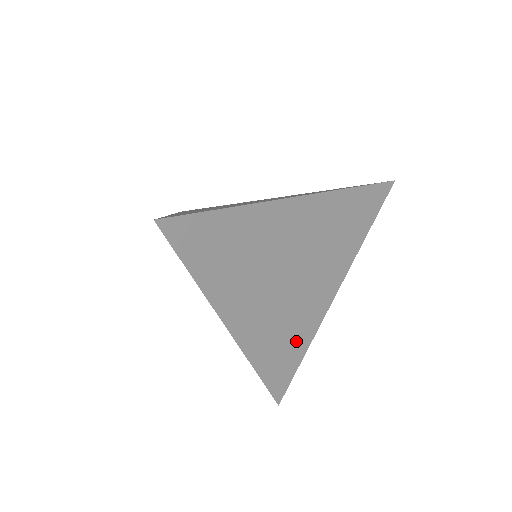
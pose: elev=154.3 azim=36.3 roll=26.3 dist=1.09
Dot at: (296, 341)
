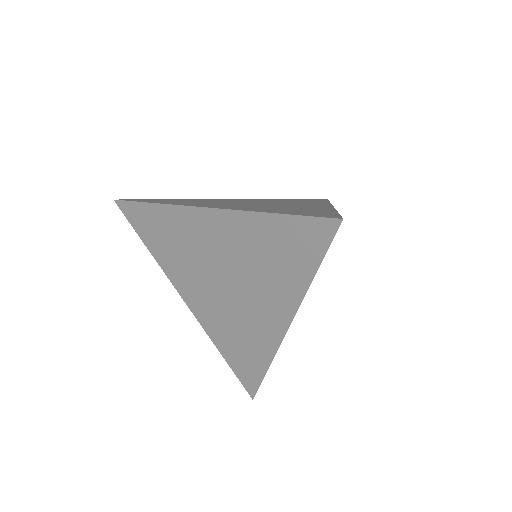
Dot at: occluded
